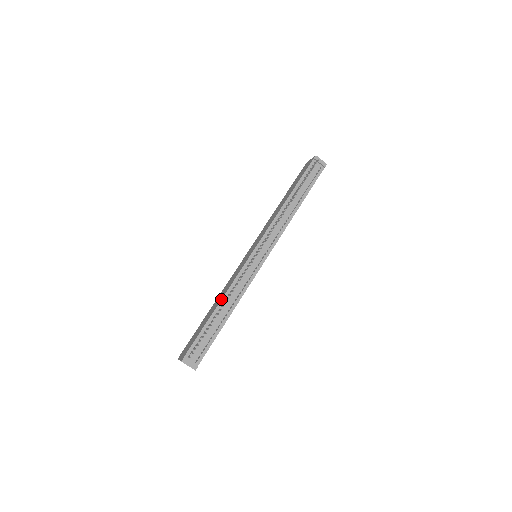
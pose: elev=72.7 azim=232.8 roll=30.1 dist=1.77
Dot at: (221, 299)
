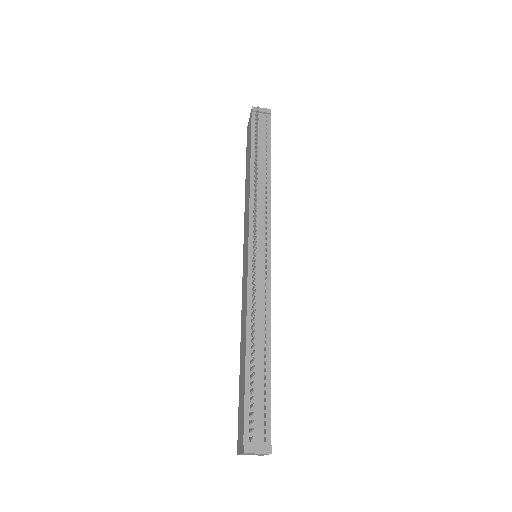
Dot at: (245, 332)
